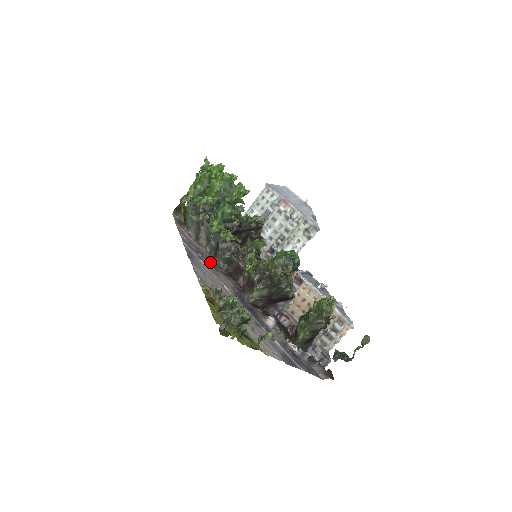
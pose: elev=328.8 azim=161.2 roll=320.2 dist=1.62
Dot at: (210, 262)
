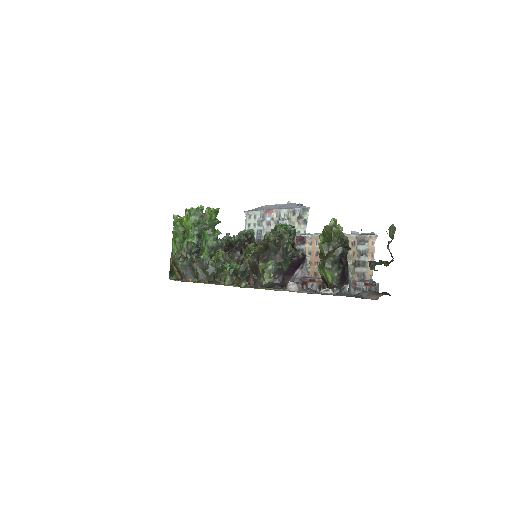
Dot at: occluded
